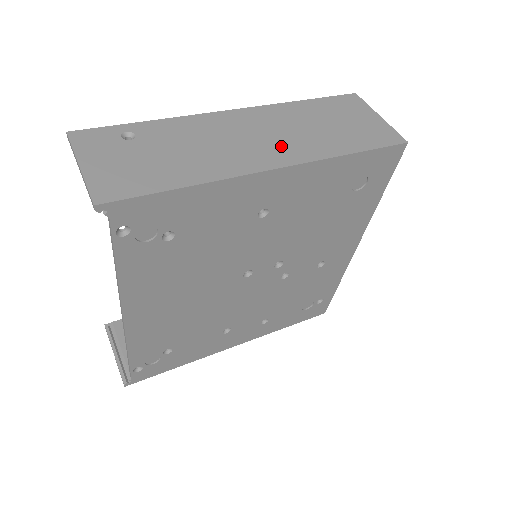
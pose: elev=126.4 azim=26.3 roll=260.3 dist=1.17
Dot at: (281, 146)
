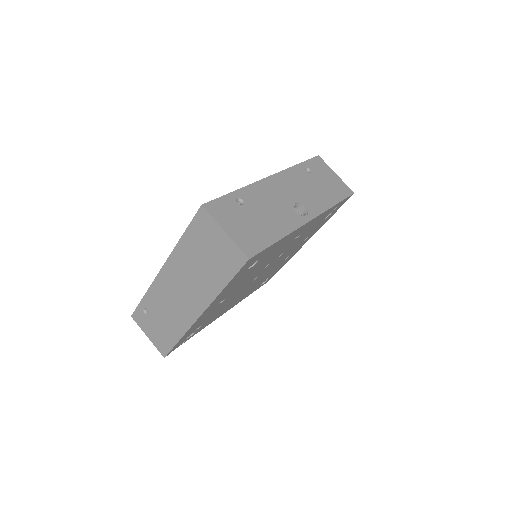
Dot at: (193, 295)
